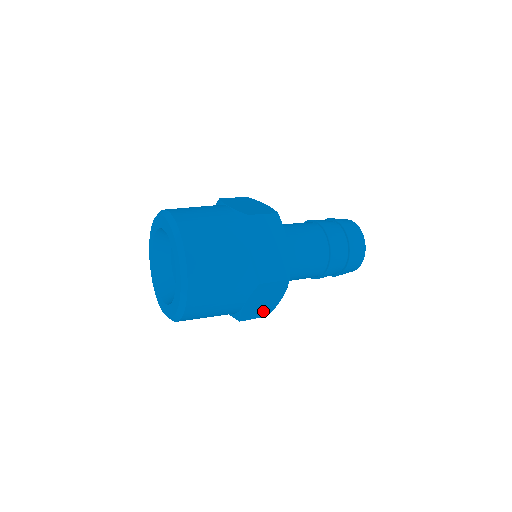
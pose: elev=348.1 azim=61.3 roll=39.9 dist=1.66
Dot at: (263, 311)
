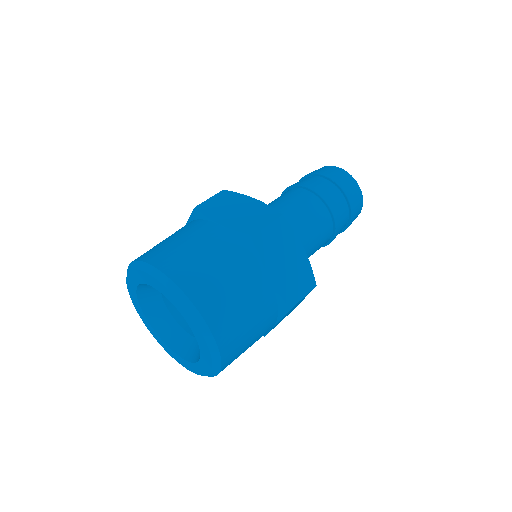
Dot at: occluded
